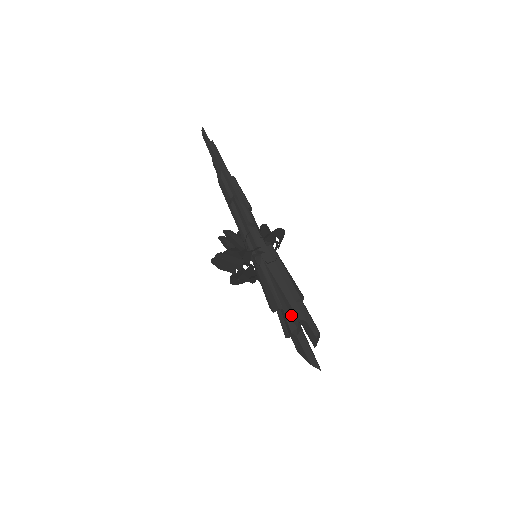
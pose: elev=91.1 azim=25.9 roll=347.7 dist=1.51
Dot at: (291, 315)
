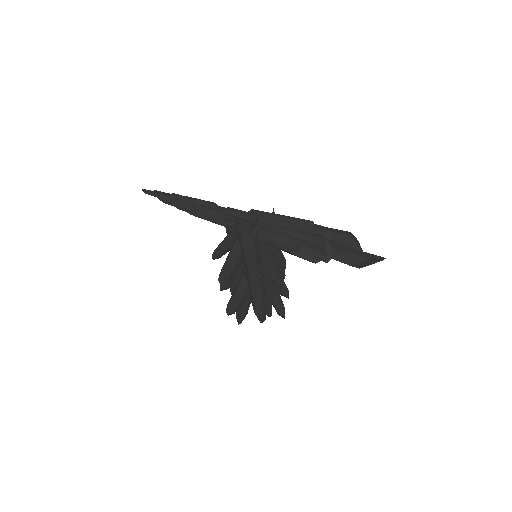
Dot at: (311, 235)
